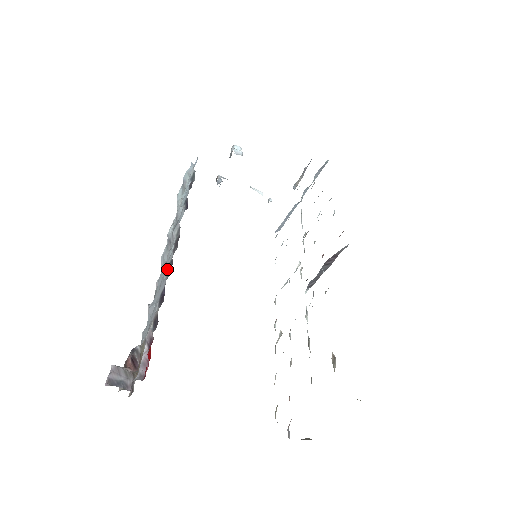
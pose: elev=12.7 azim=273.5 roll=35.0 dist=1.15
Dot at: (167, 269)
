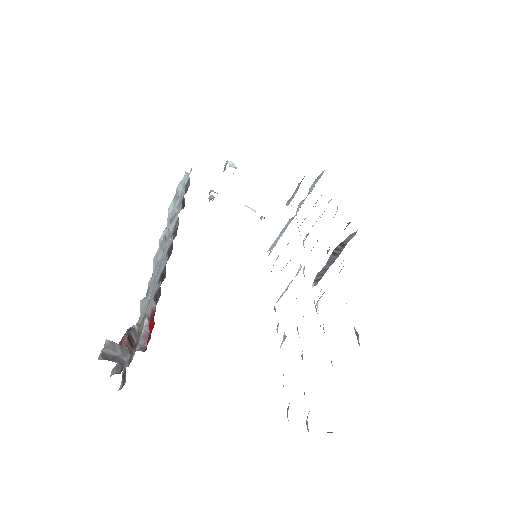
Dot at: (165, 255)
